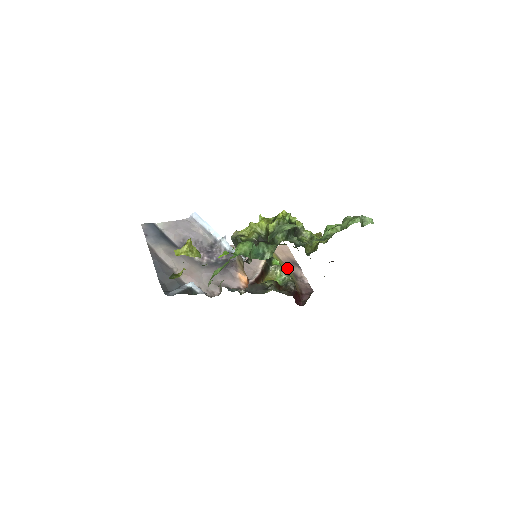
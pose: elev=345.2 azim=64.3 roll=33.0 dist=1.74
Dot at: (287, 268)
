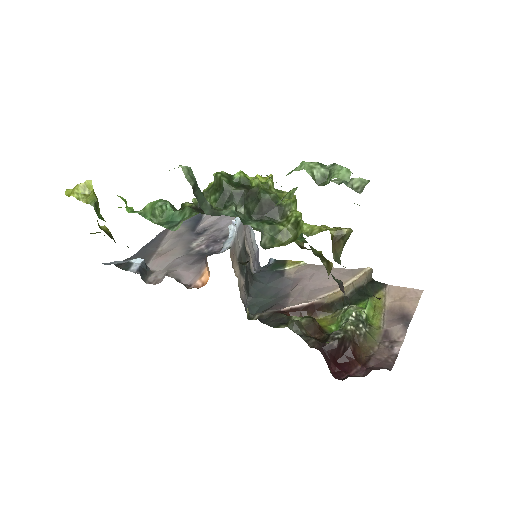
Dot at: (381, 320)
